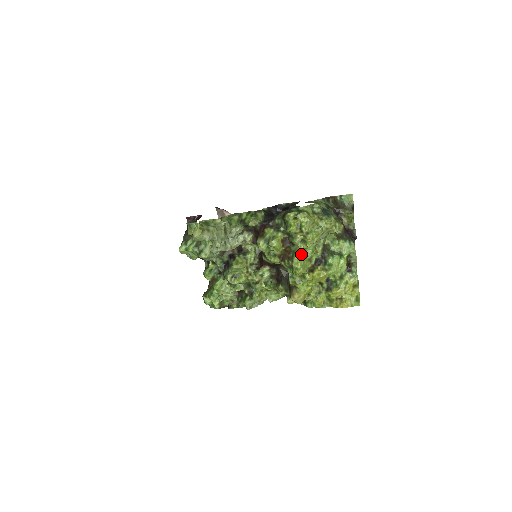
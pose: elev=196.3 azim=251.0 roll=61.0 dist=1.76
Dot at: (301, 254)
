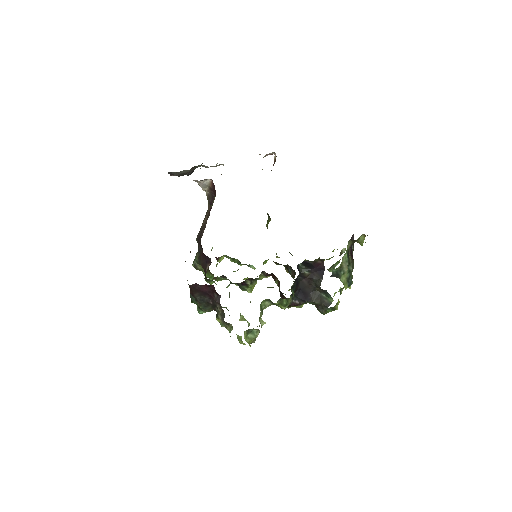
Dot at: occluded
